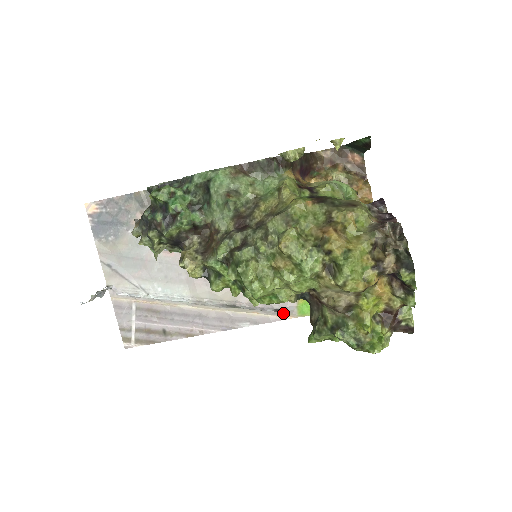
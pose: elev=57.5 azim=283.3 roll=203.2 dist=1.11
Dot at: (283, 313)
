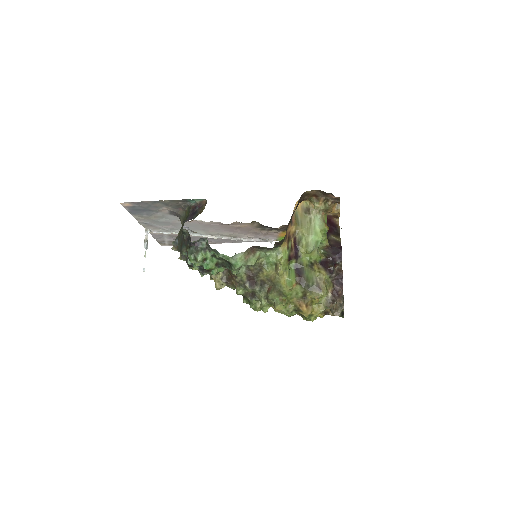
Dot at: (268, 240)
